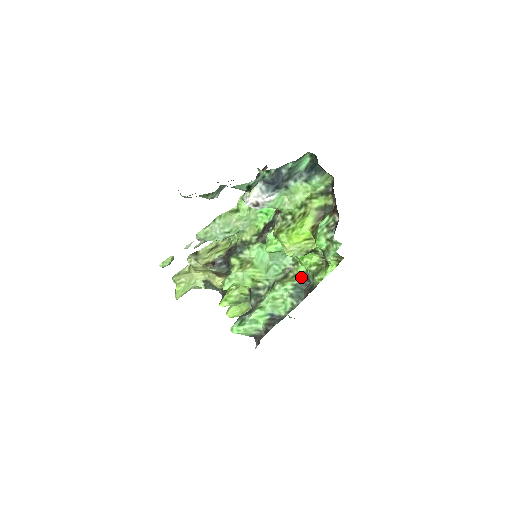
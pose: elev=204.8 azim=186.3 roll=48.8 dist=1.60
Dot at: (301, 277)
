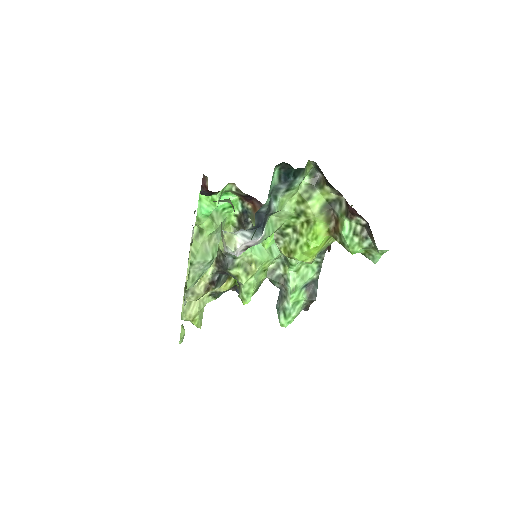
Dot at: occluded
